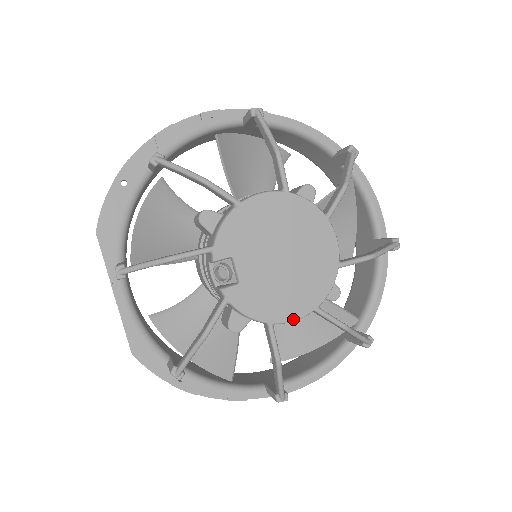
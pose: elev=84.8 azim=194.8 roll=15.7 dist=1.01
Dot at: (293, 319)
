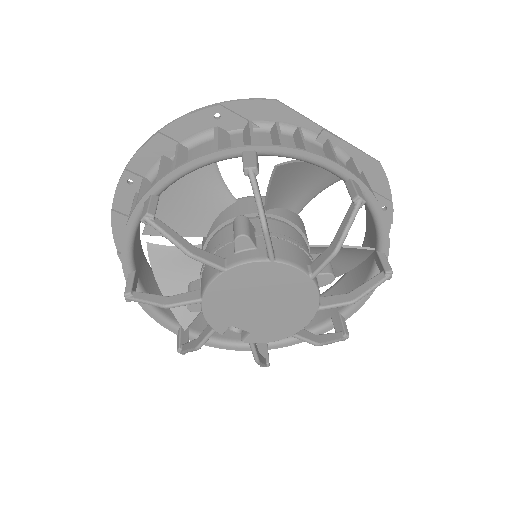
Dot at: (306, 325)
